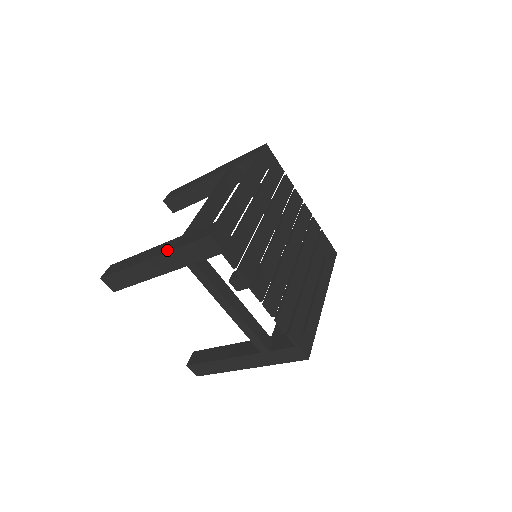
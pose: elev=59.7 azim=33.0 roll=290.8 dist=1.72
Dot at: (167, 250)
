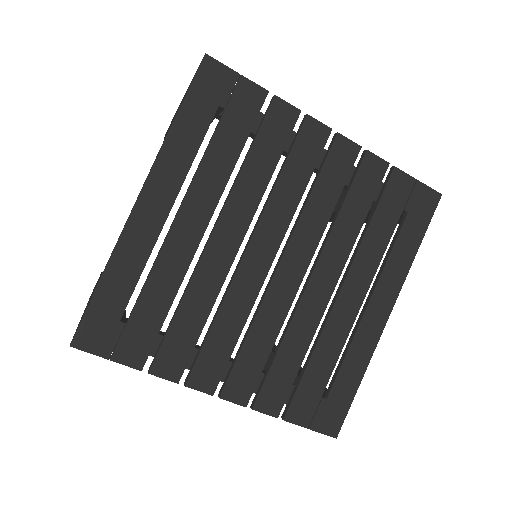
Dot at: occluded
